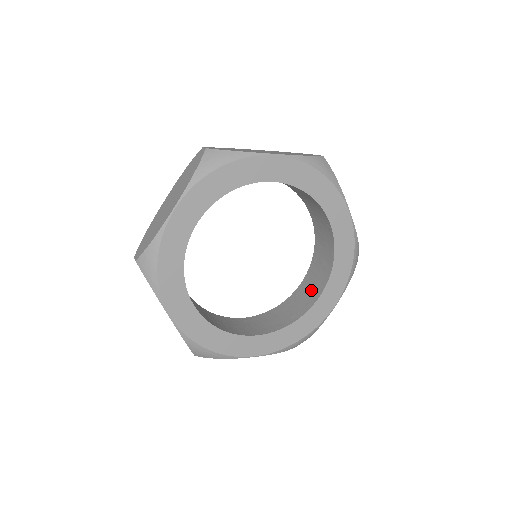
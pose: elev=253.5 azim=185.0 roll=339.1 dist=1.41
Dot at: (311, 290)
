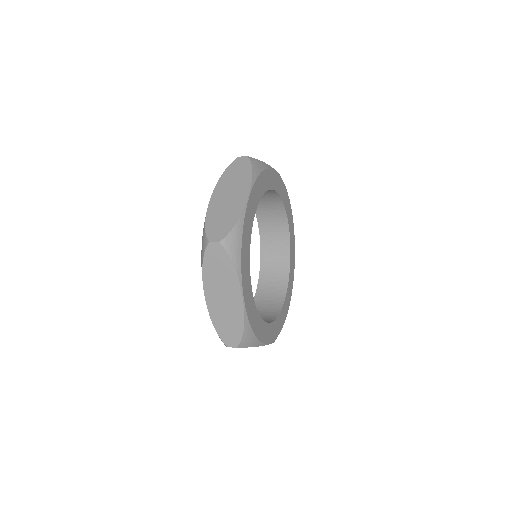
Dot at: (273, 291)
